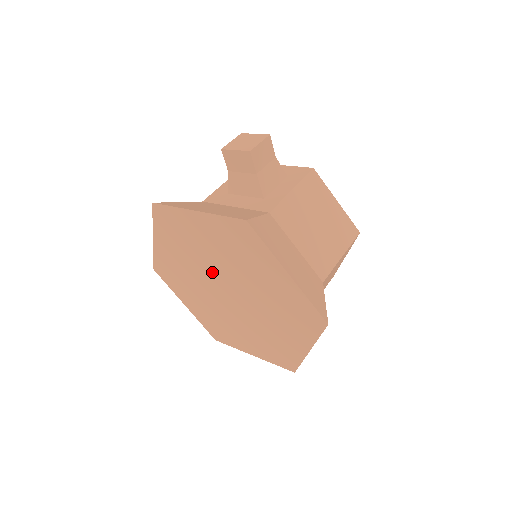
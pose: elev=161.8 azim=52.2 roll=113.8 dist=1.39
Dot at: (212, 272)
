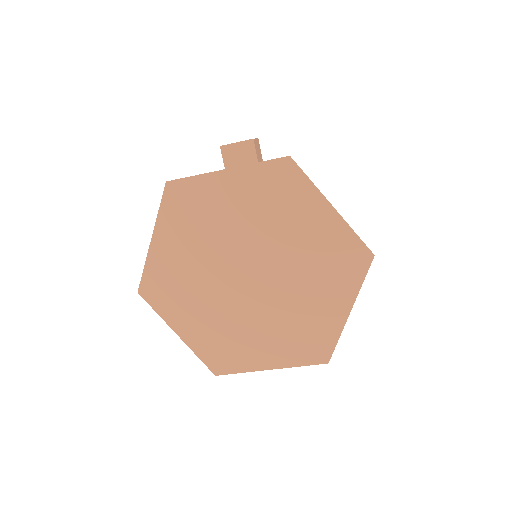
Dot at: (232, 252)
